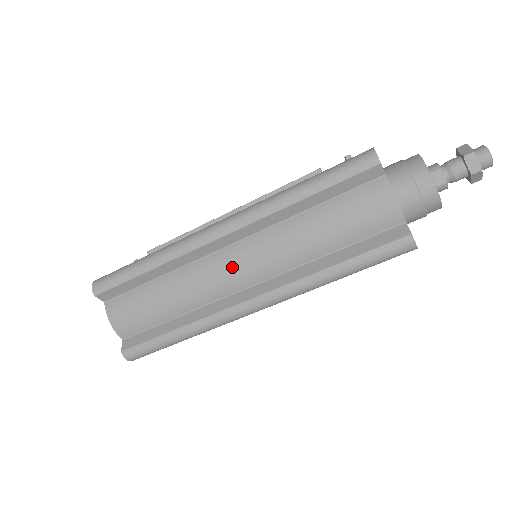
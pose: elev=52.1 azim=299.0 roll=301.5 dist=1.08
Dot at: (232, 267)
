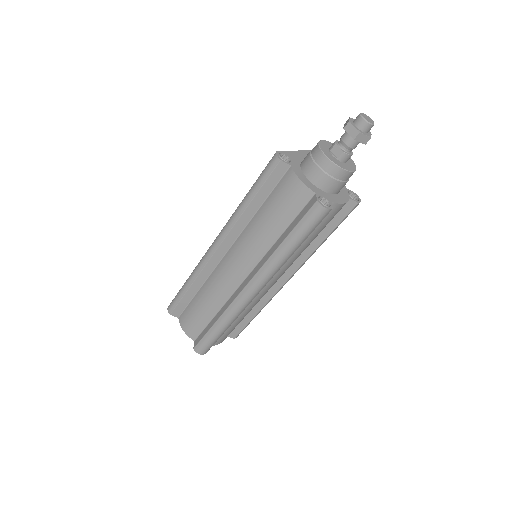
Dot at: (230, 267)
